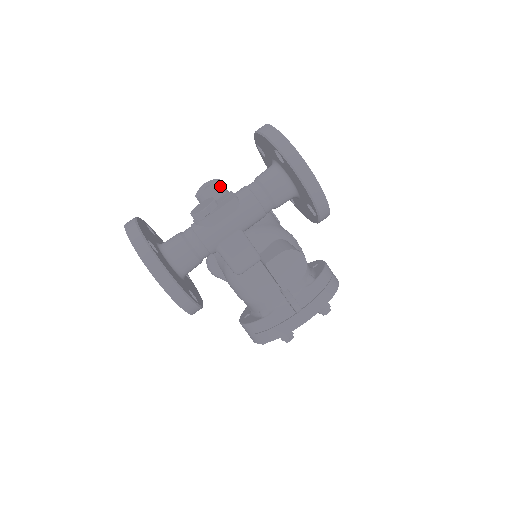
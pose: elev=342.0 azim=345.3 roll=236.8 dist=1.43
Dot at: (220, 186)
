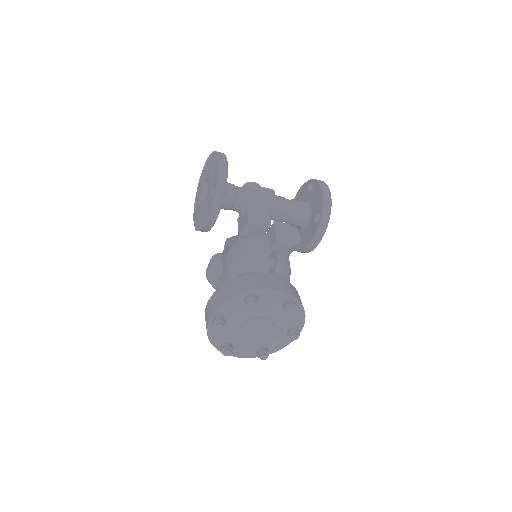
Dot at: occluded
